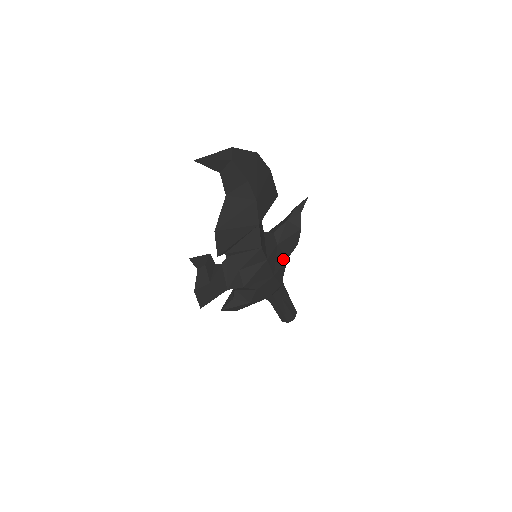
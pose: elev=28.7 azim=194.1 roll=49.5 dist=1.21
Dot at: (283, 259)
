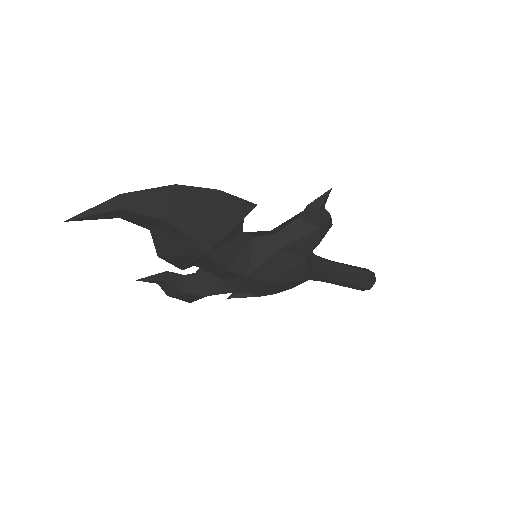
Dot at: (295, 261)
